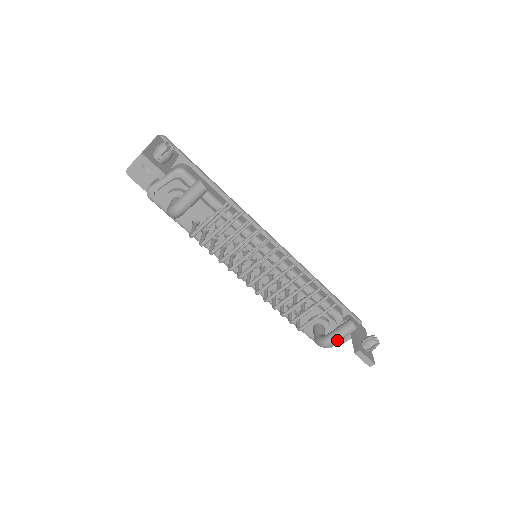
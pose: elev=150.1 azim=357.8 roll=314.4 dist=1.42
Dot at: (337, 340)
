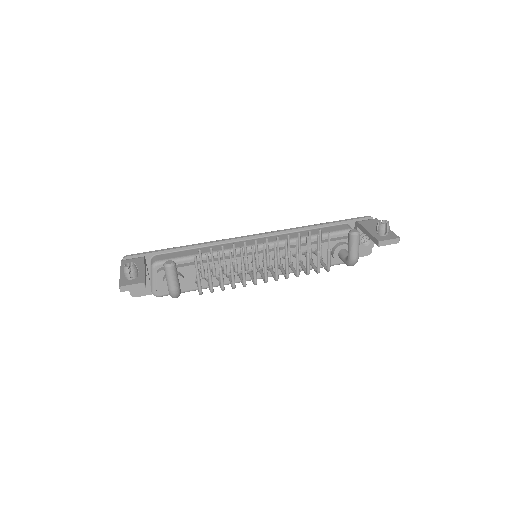
Dot at: (356, 252)
